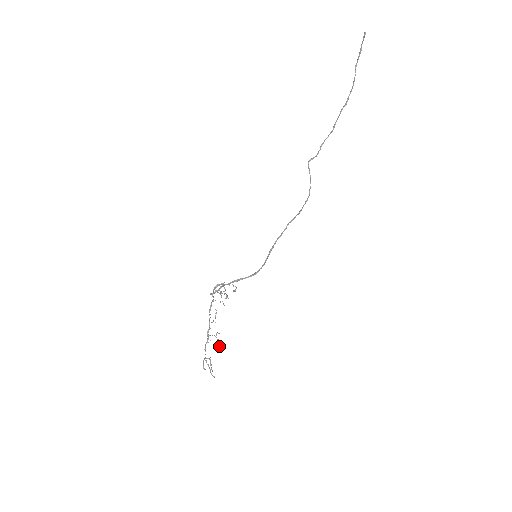
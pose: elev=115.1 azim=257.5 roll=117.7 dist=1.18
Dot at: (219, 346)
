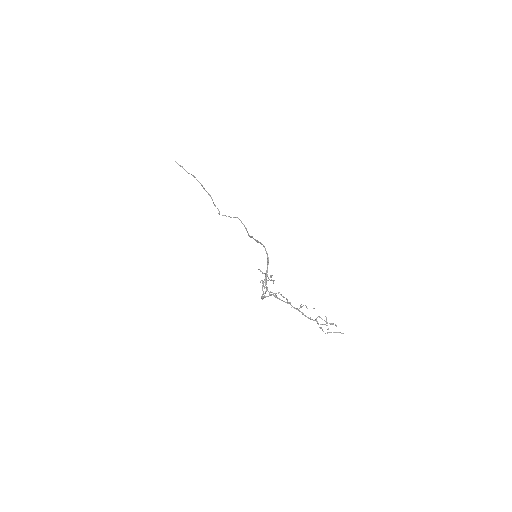
Dot at: occluded
